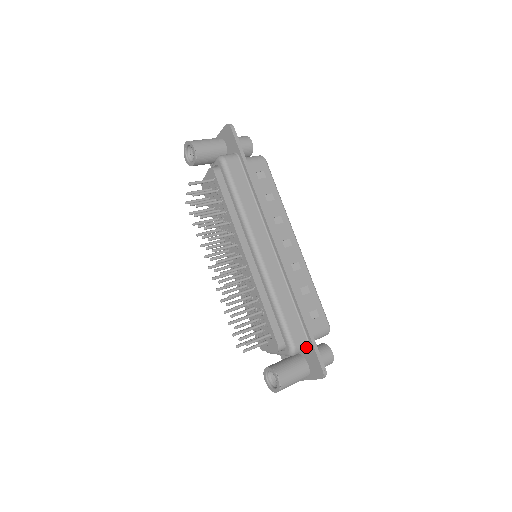
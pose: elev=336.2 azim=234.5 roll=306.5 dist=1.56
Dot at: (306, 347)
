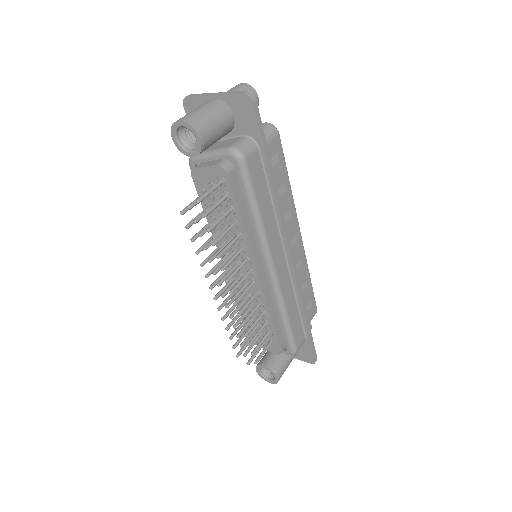
Dot at: (303, 343)
